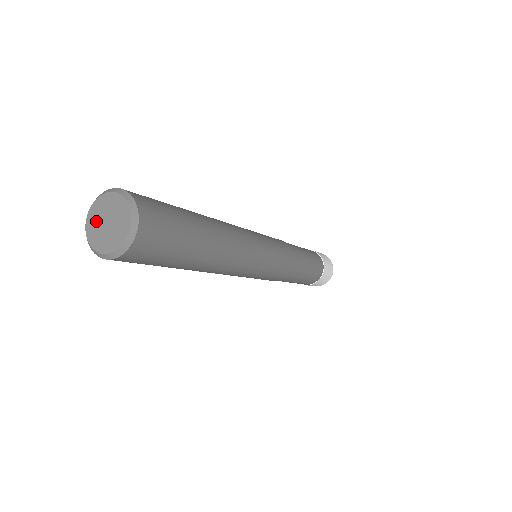
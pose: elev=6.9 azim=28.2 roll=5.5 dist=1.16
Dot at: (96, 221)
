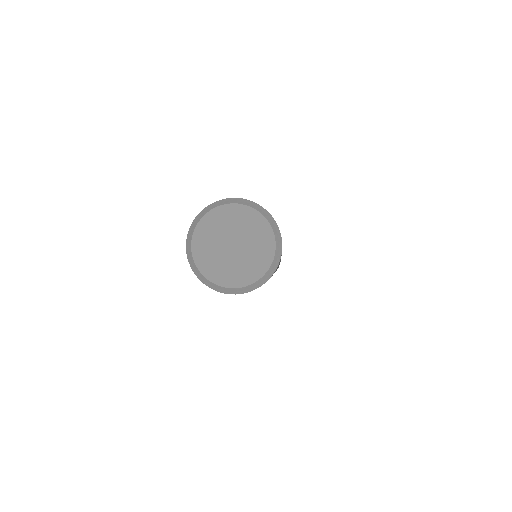
Dot at: (212, 242)
